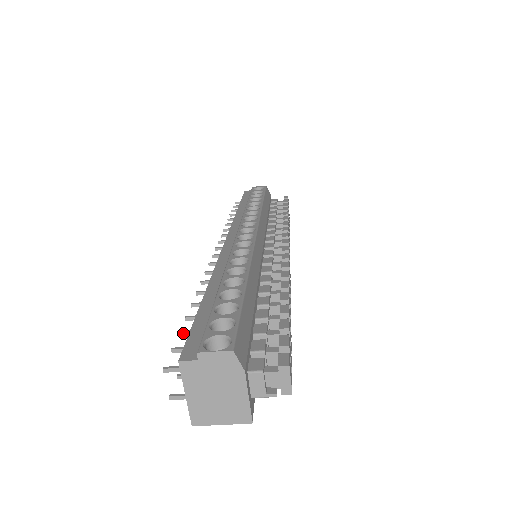
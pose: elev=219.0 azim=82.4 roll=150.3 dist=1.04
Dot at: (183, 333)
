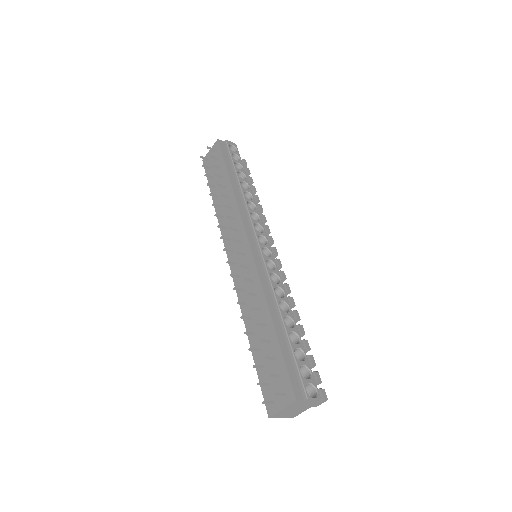
Dot at: (267, 358)
